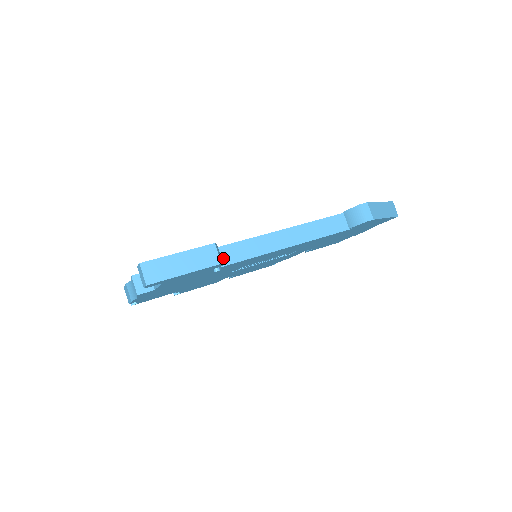
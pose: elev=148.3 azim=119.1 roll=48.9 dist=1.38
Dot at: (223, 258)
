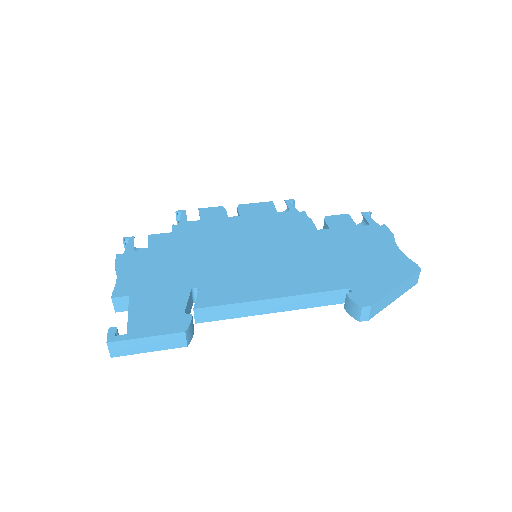
Dot at: (199, 317)
